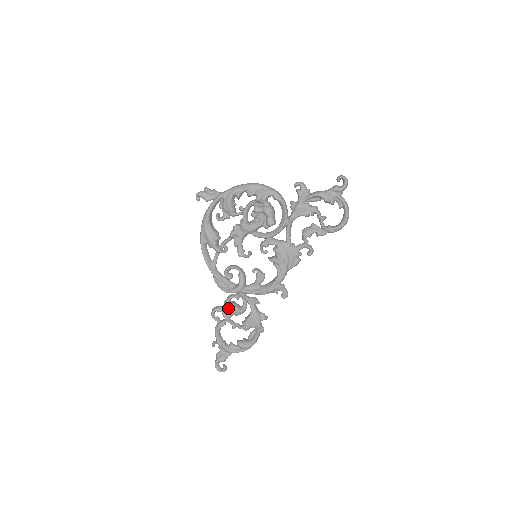
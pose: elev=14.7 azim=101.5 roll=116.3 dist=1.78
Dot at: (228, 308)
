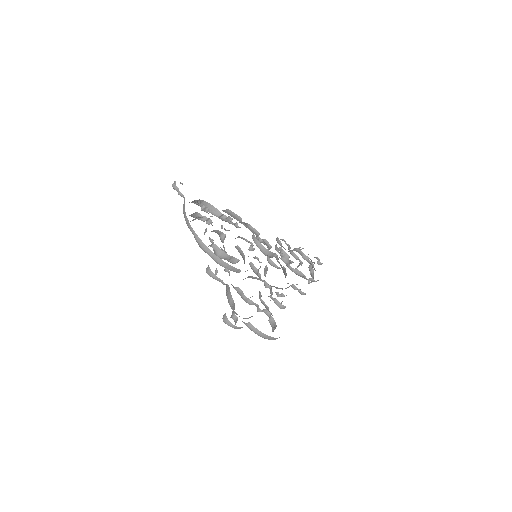
Dot at: occluded
